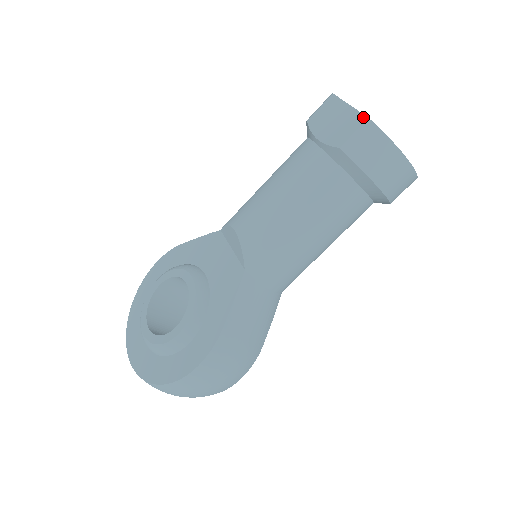
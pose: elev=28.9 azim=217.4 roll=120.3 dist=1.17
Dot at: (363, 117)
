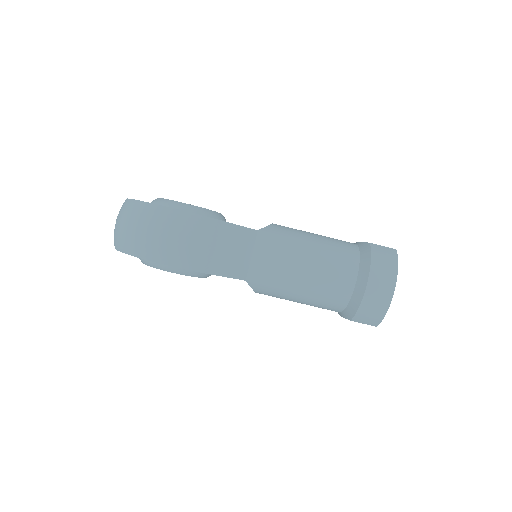
Dot at: occluded
